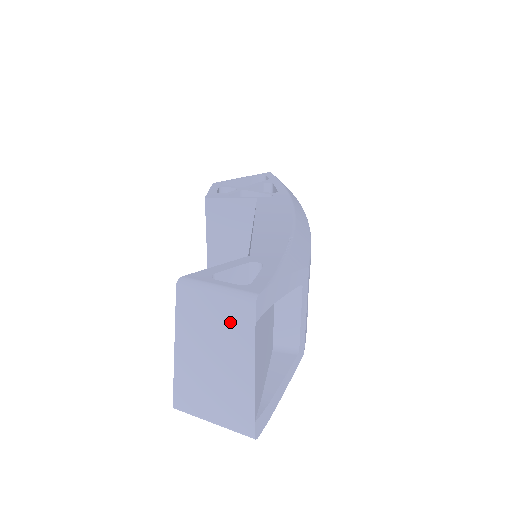
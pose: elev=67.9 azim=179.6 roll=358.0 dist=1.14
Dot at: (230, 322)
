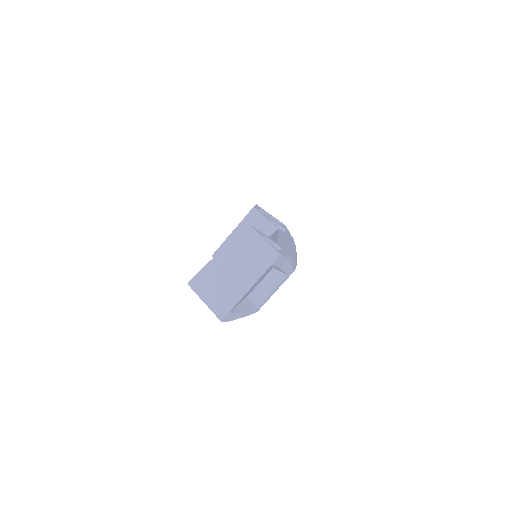
Dot at: (258, 258)
